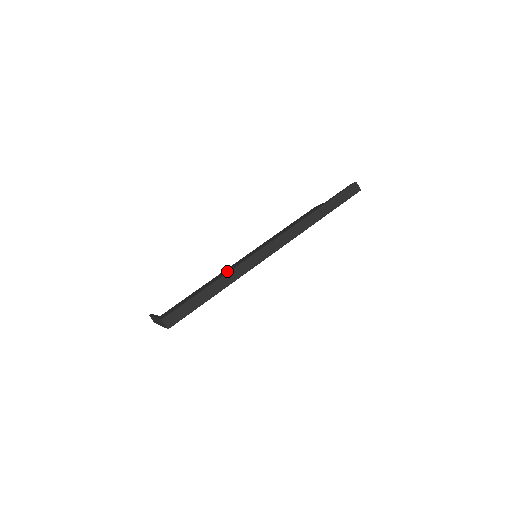
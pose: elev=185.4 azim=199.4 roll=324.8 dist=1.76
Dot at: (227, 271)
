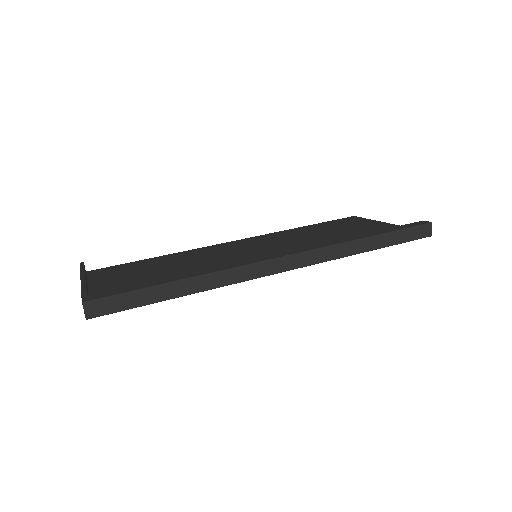
Dot at: occluded
